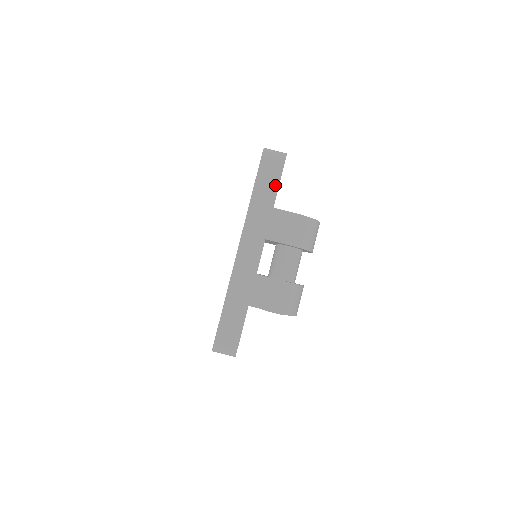
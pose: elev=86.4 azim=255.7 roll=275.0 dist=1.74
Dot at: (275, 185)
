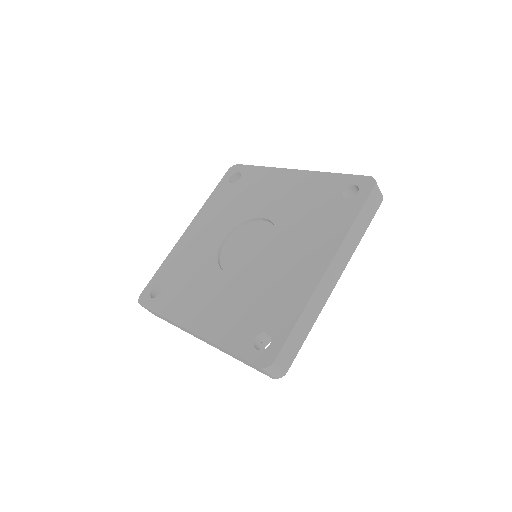
Dot at: (370, 219)
